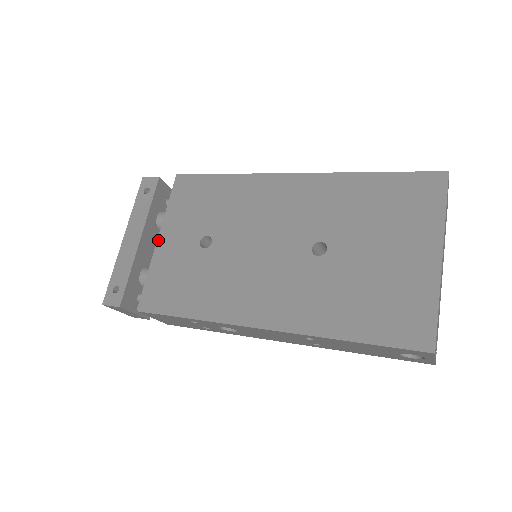
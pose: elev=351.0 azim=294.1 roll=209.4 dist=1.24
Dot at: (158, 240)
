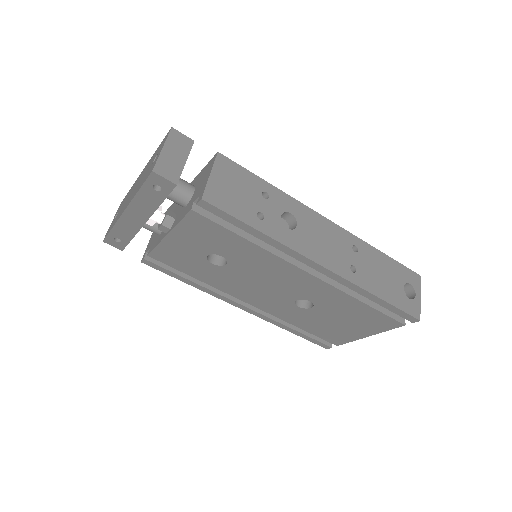
Dot at: occluded
